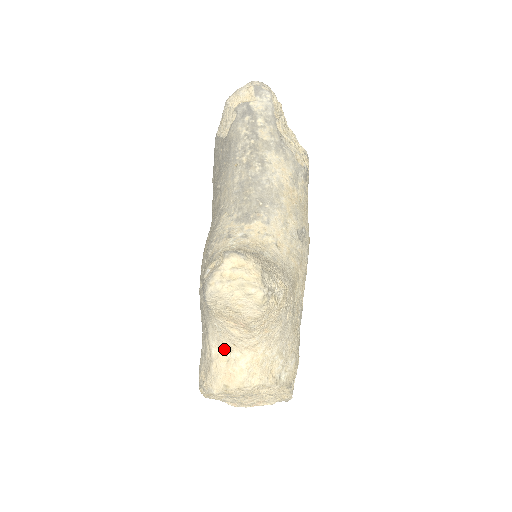
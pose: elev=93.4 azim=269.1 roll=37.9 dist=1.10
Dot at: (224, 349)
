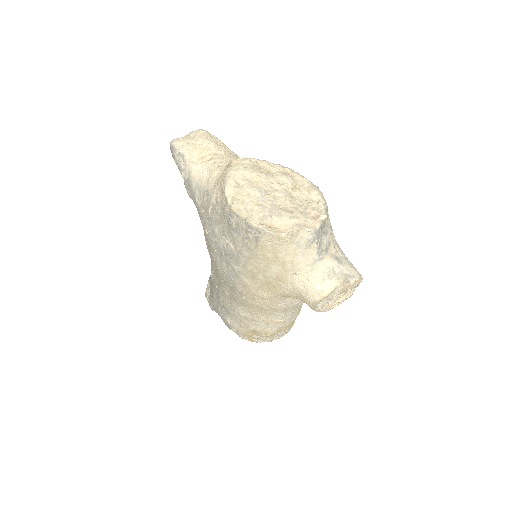
Dot at: (218, 175)
